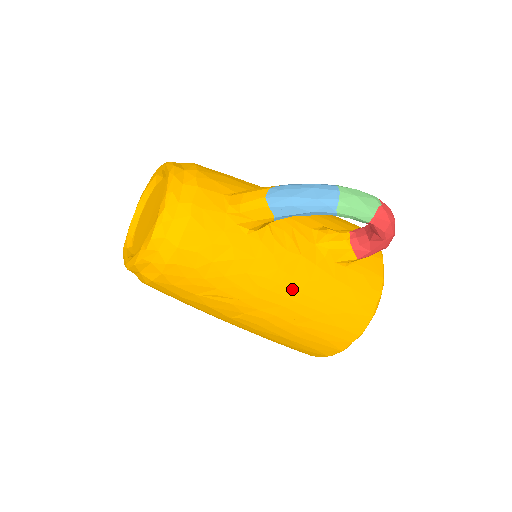
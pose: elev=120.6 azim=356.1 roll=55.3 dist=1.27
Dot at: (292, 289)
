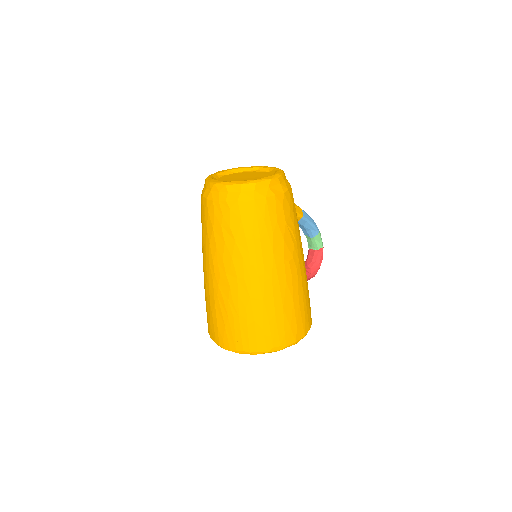
Dot at: (304, 261)
